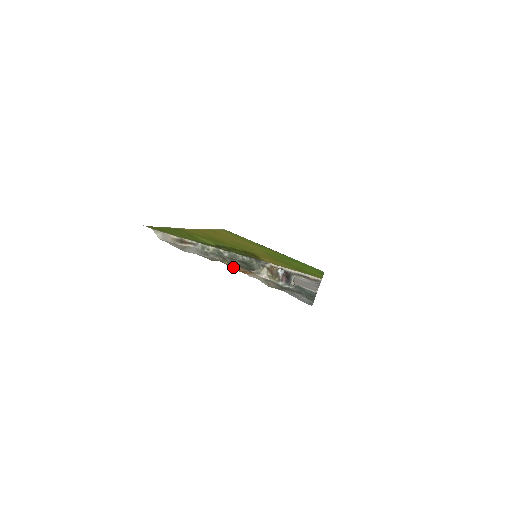
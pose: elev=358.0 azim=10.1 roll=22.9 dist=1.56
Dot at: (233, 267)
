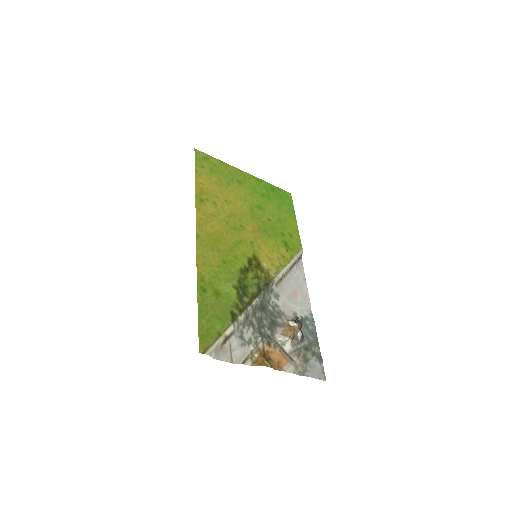
Dot at: (268, 352)
